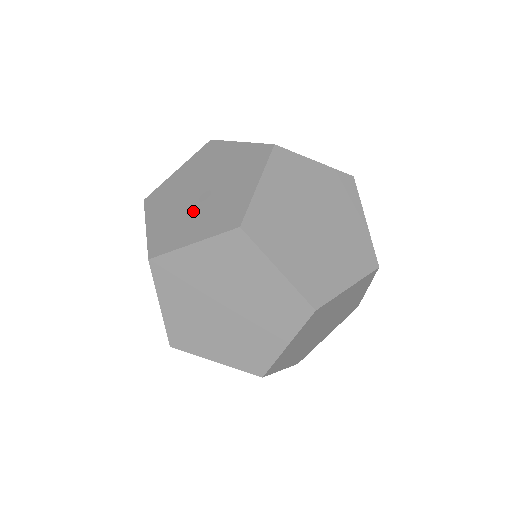
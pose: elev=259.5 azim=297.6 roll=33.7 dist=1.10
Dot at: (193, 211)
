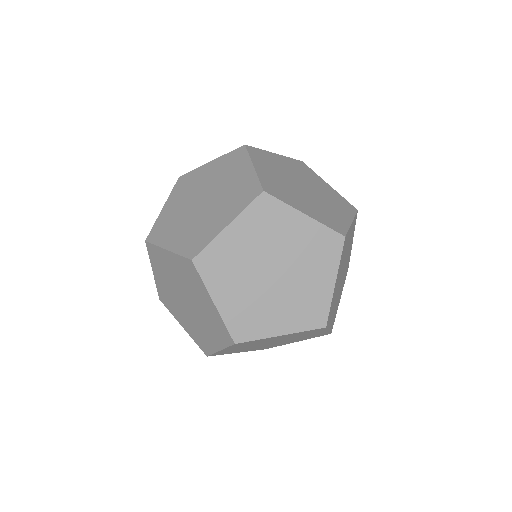
Dot at: (300, 194)
